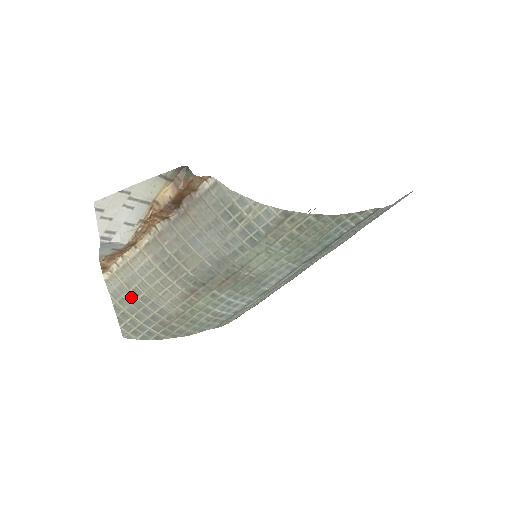
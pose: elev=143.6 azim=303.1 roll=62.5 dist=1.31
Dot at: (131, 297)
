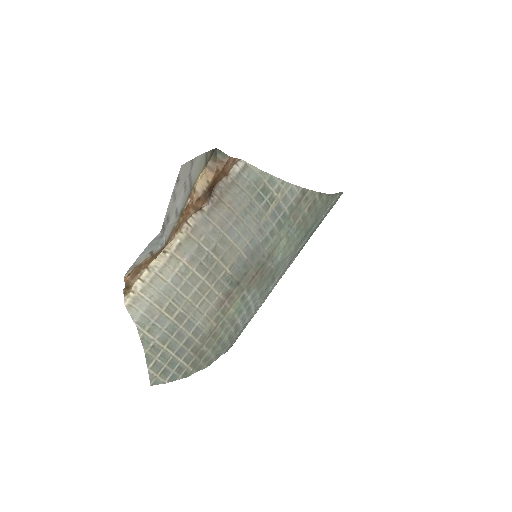
Dot at: (164, 319)
